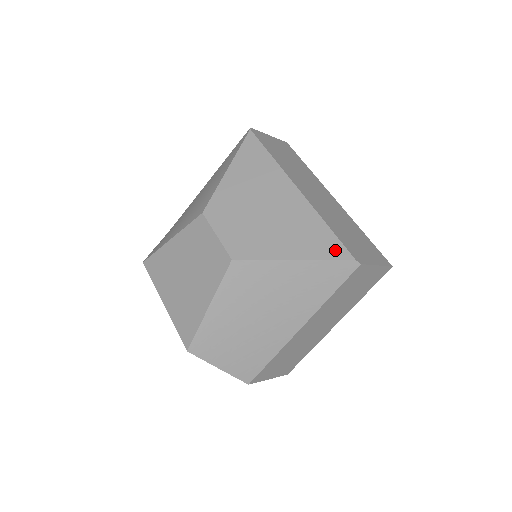
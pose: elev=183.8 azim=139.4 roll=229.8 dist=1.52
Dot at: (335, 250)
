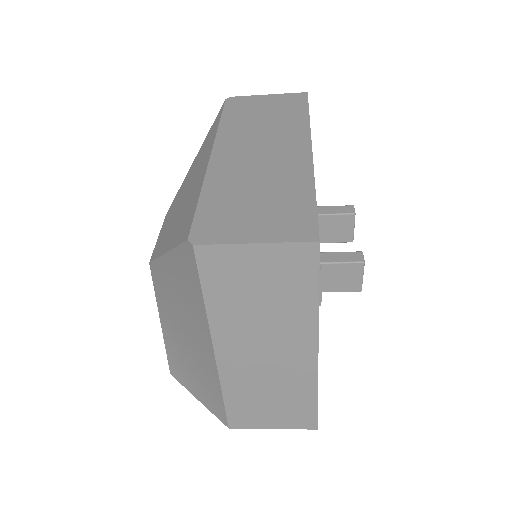
Dot at: (186, 230)
